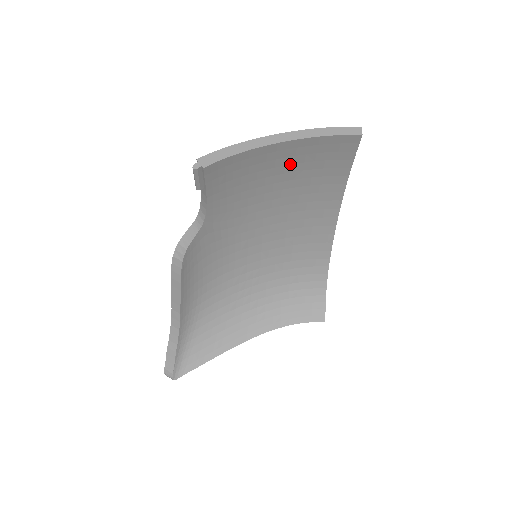
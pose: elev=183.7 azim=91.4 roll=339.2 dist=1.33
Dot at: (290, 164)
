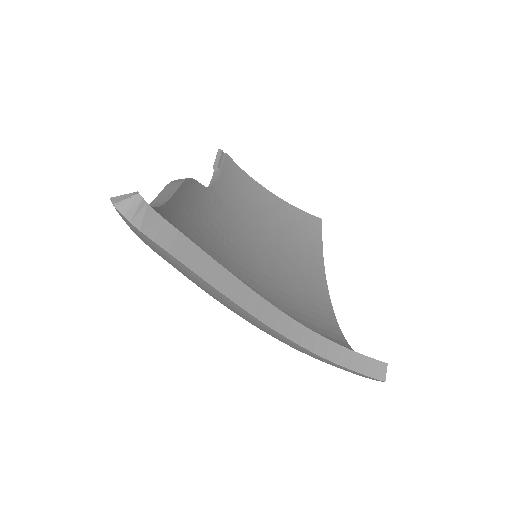
Dot at: (277, 216)
